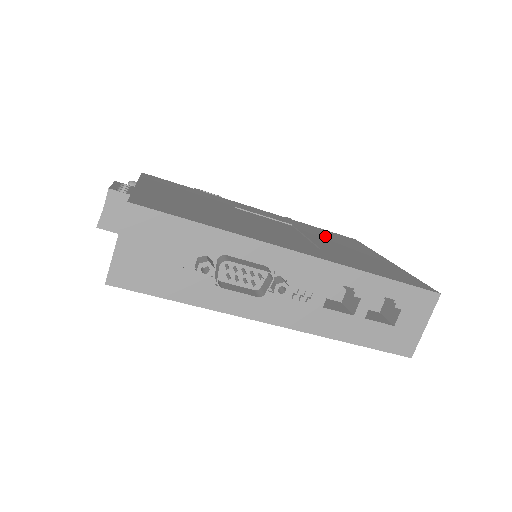
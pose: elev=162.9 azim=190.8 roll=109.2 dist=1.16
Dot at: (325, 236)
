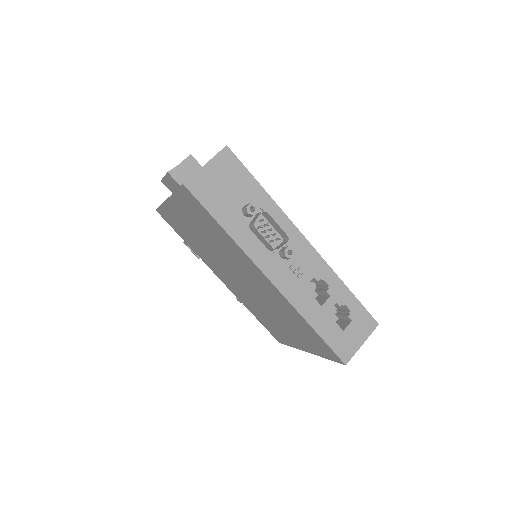
Dot at: occluded
